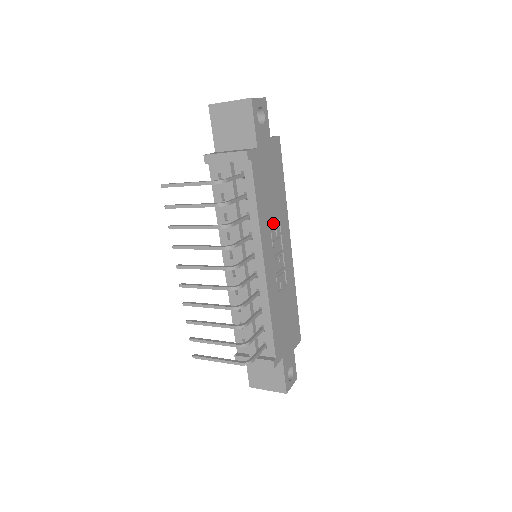
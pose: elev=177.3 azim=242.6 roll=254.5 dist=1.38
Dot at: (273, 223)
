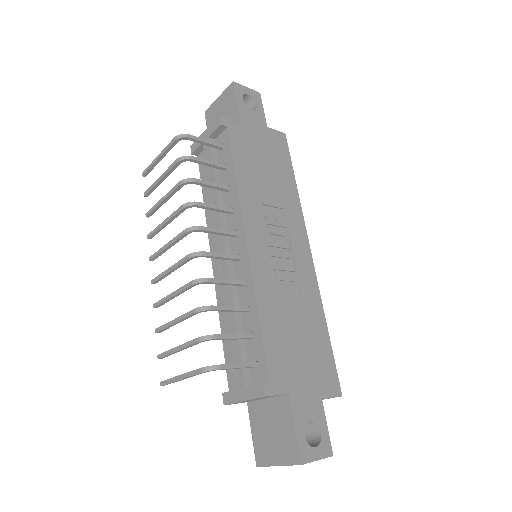
Dot at: (271, 208)
